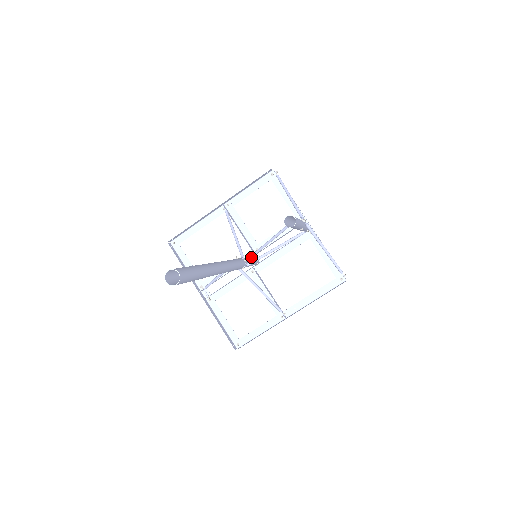
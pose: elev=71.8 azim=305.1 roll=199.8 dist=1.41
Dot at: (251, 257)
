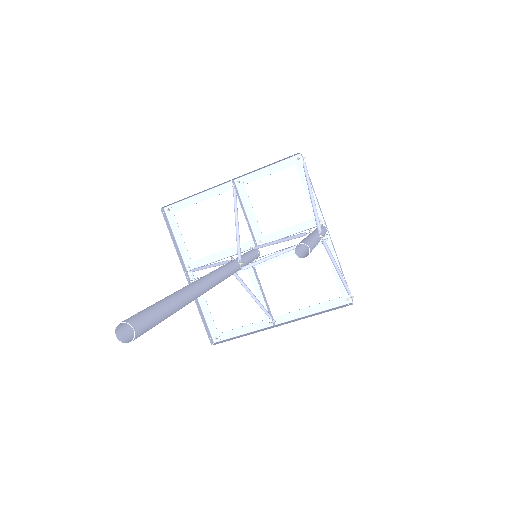
Dot at: (251, 253)
